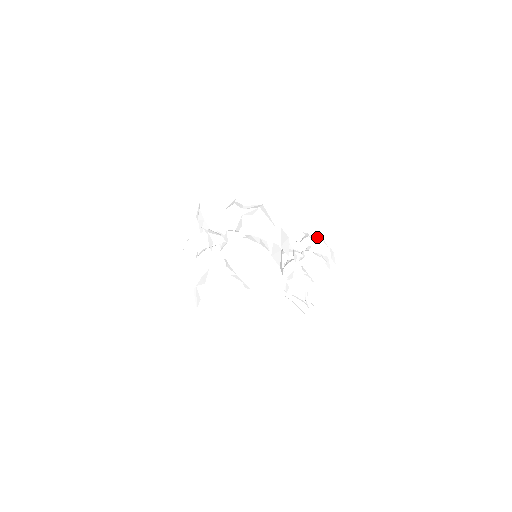
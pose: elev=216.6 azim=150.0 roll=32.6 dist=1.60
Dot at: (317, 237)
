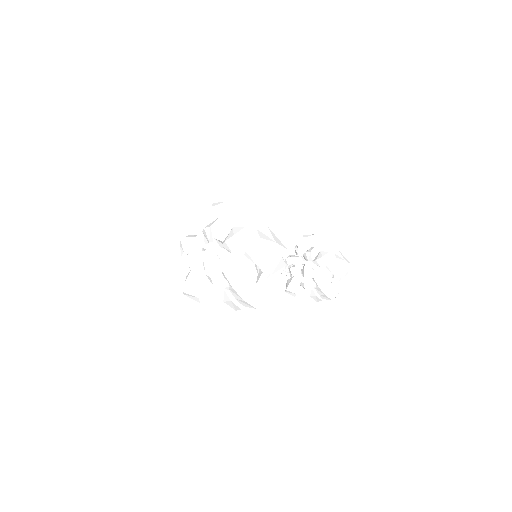
Dot at: (327, 250)
